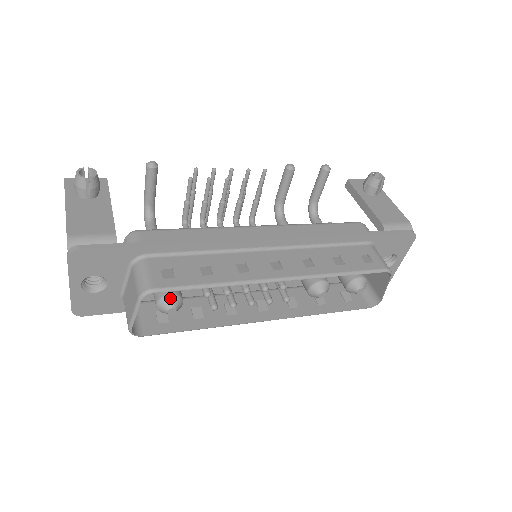
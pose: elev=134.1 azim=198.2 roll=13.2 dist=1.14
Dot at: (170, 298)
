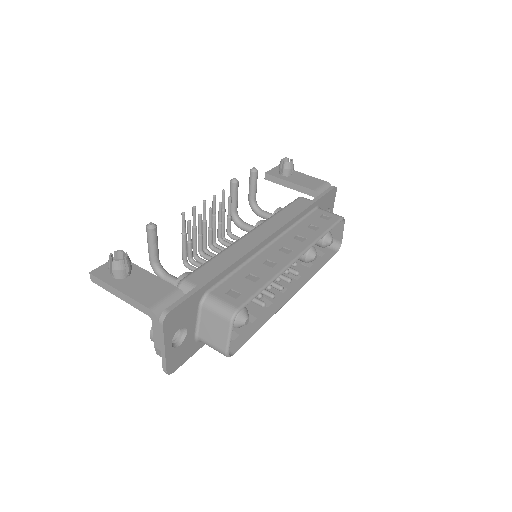
Dot at: (242, 312)
